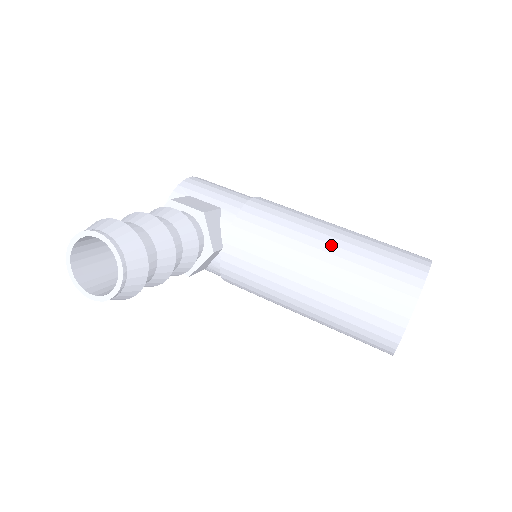
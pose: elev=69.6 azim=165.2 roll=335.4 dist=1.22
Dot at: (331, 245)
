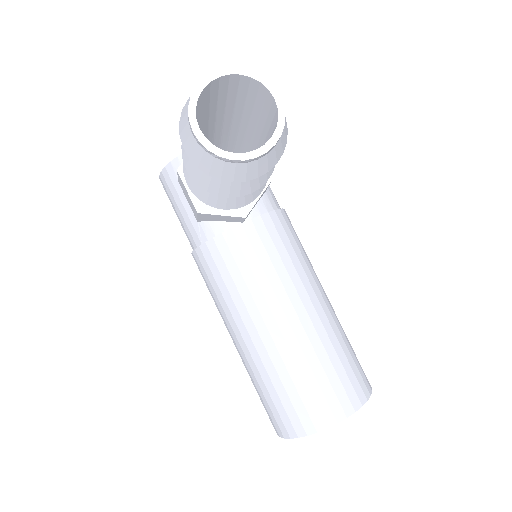
Dot at: (327, 306)
